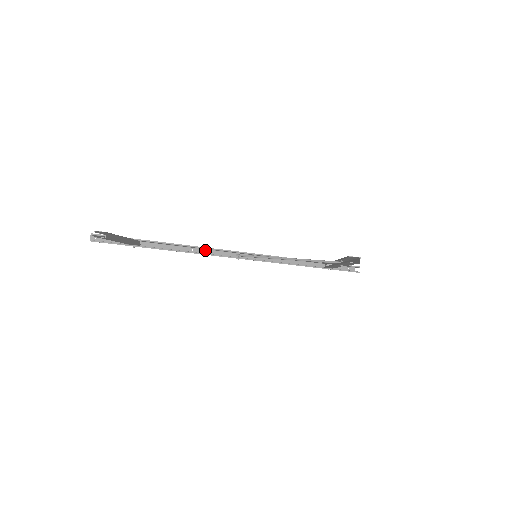
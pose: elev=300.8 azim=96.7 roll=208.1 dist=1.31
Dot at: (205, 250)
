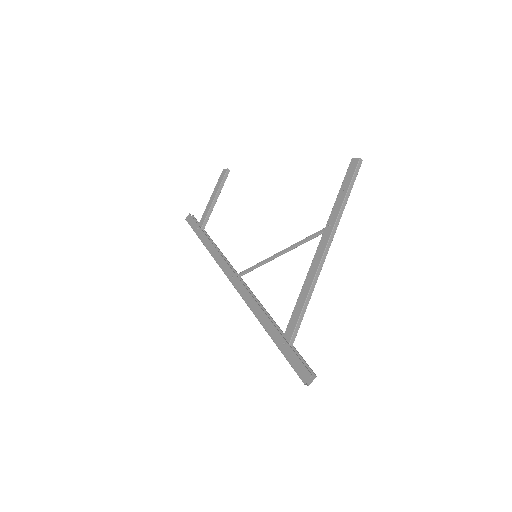
Dot at: occluded
